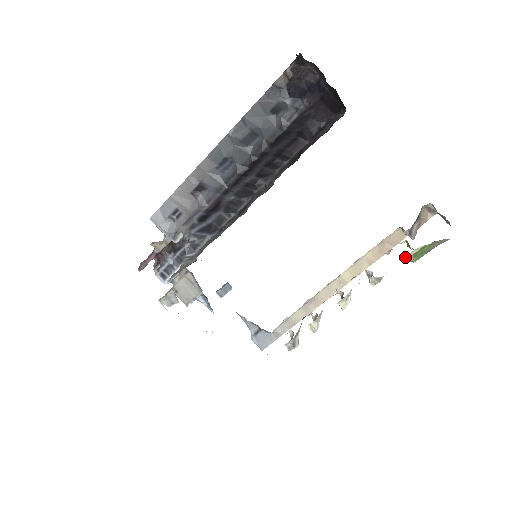
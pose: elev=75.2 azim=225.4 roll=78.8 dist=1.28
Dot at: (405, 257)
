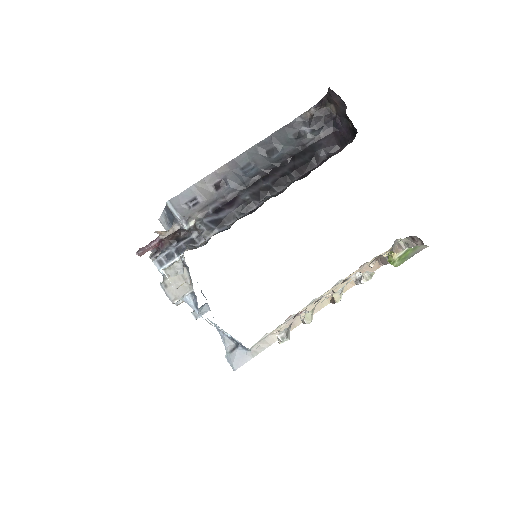
Dot at: (391, 260)
